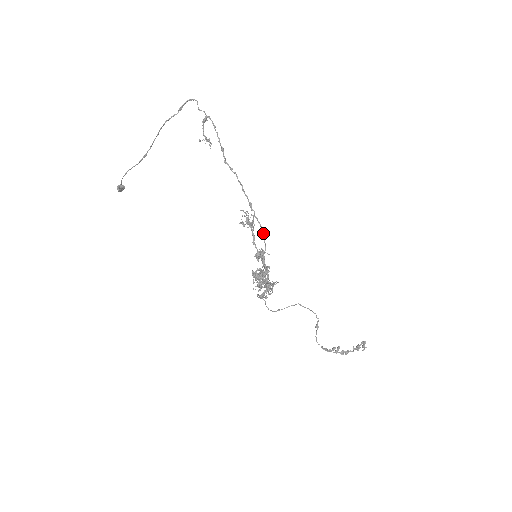
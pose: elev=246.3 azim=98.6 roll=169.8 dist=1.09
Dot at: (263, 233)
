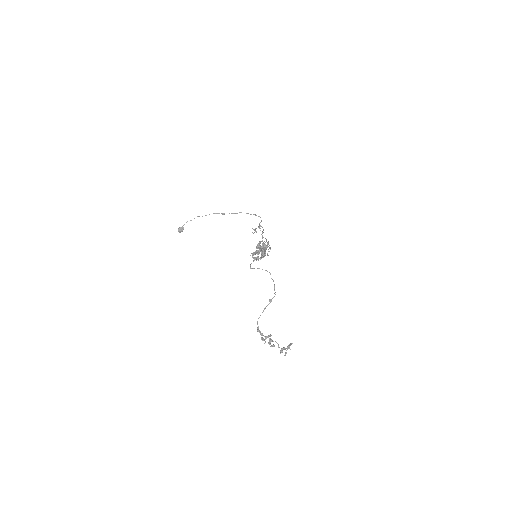
Dot at: occluded
